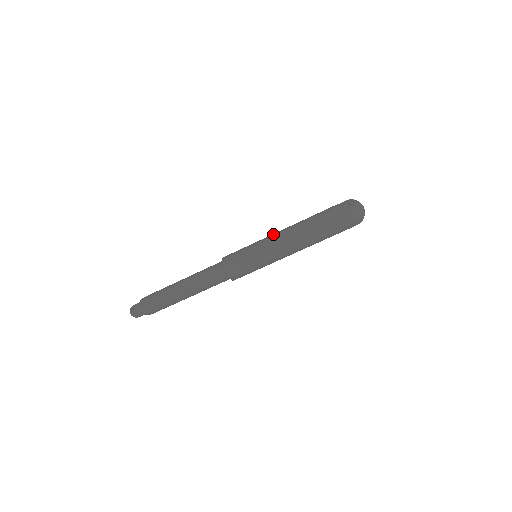
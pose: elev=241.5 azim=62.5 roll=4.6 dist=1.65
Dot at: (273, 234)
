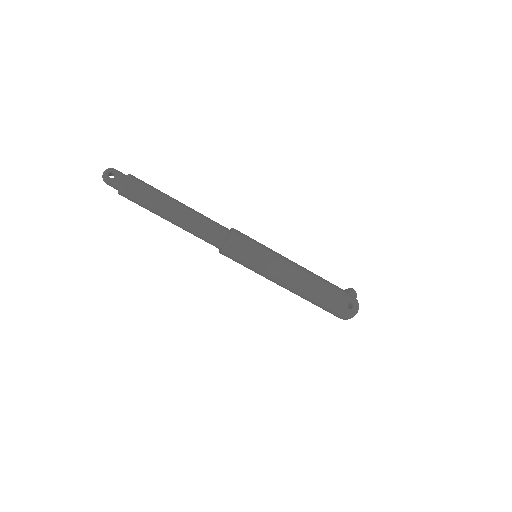
Dot at: (286, 265)
